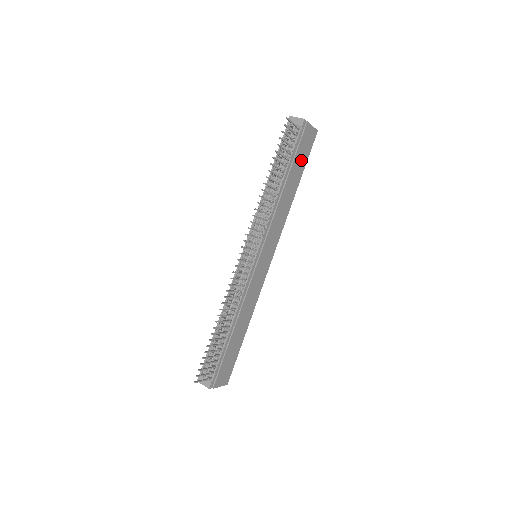
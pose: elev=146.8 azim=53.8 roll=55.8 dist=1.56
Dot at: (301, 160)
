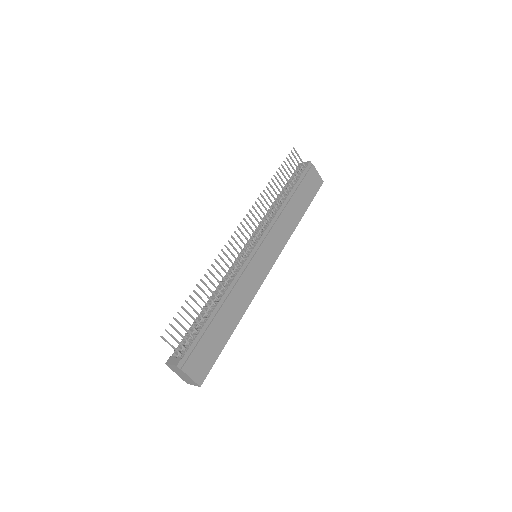
Dot at: (307, 193)
